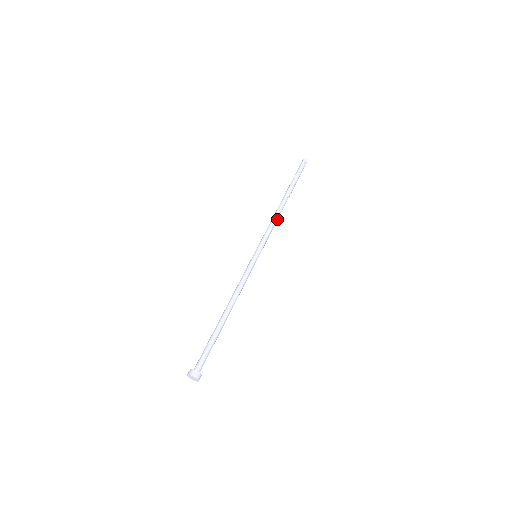
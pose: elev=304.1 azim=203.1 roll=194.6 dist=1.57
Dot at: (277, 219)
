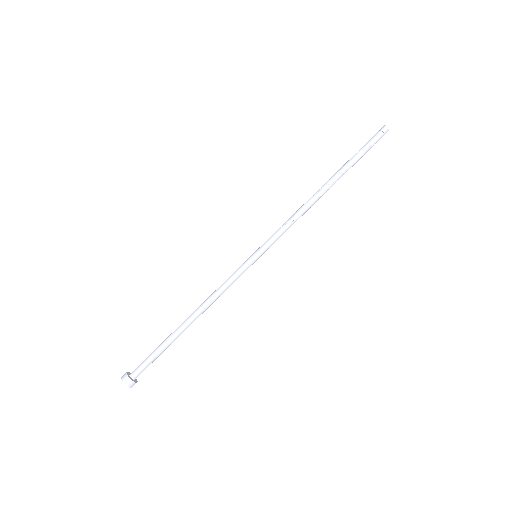
Dot at: (305, 211)
